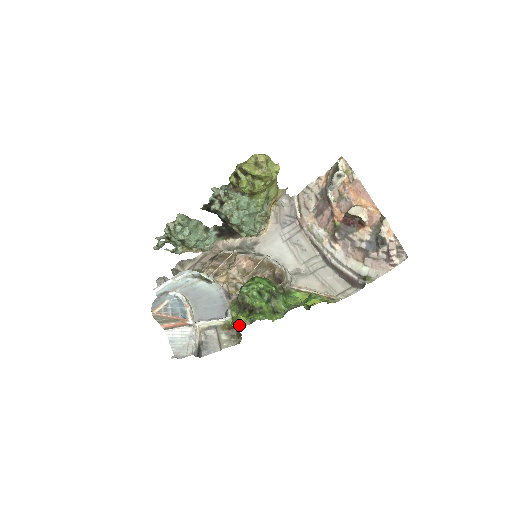
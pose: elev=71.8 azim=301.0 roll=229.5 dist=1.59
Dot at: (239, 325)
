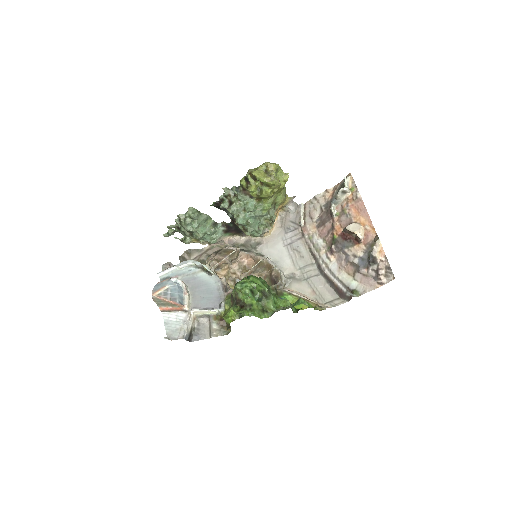
Dot at: (229, 318)
